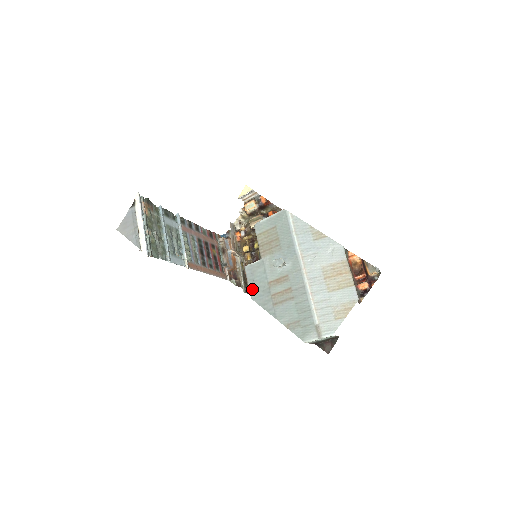
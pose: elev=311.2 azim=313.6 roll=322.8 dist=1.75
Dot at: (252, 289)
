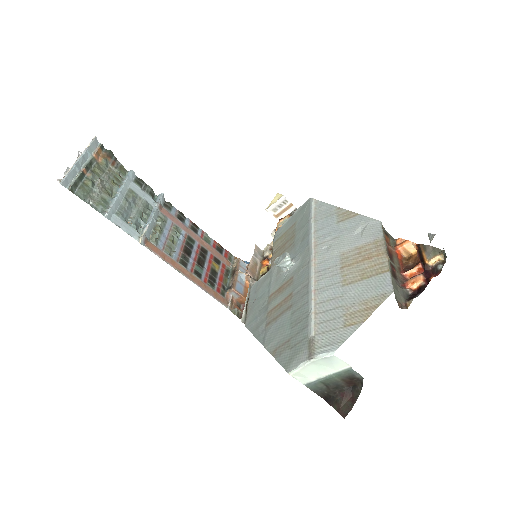
Dot at: (249, 312)
